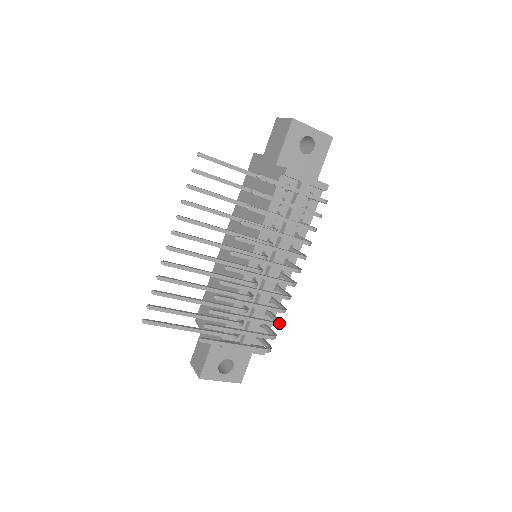
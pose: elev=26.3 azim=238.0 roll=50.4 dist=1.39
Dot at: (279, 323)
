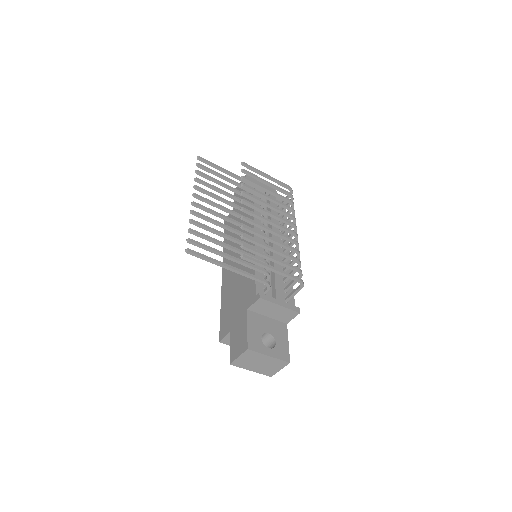
Dot at: (299, 260)
